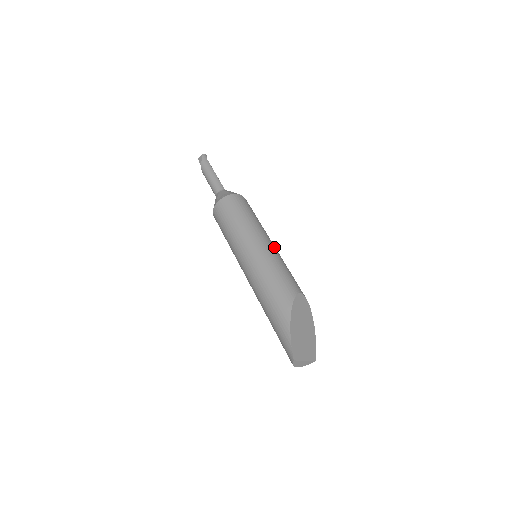
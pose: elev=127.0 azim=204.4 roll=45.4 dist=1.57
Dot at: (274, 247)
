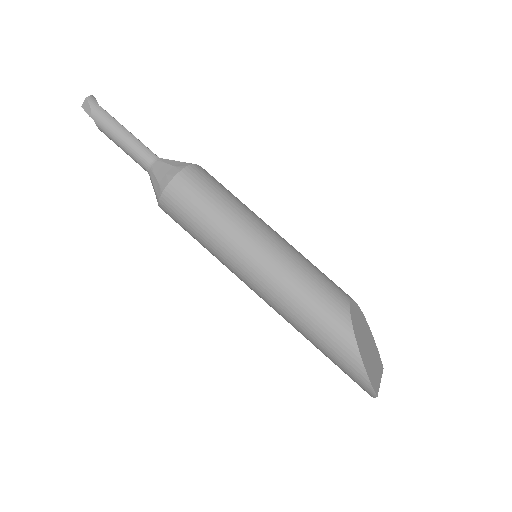
Dot at: (282, 239)
